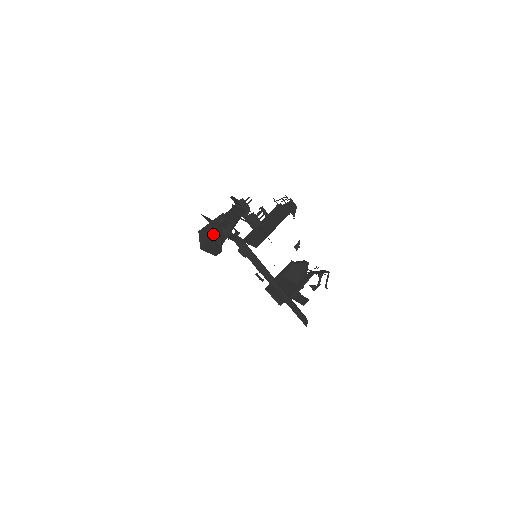
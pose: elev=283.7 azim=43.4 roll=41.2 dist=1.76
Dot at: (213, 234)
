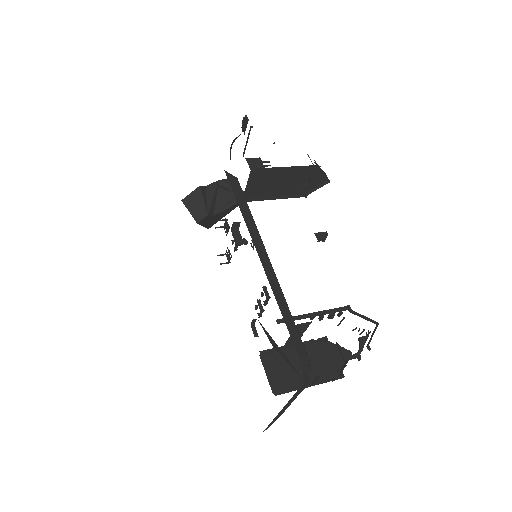
Dot at: (206, 186)
